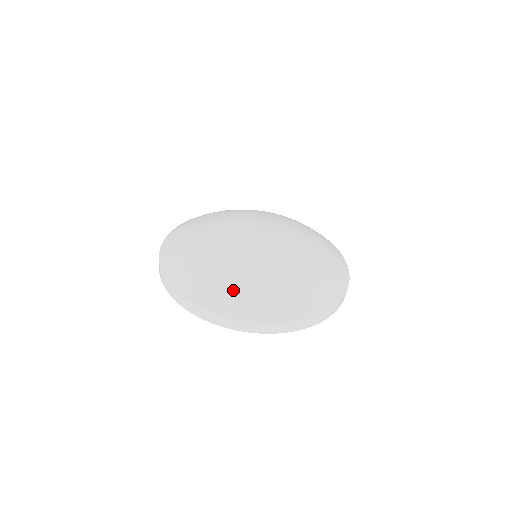
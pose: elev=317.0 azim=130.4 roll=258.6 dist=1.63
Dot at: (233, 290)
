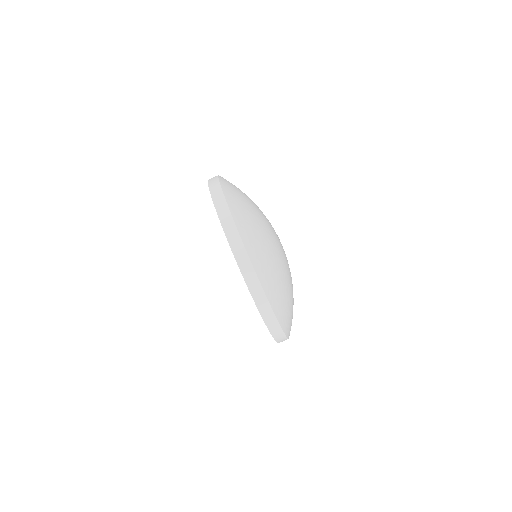
Dot at: occluded
